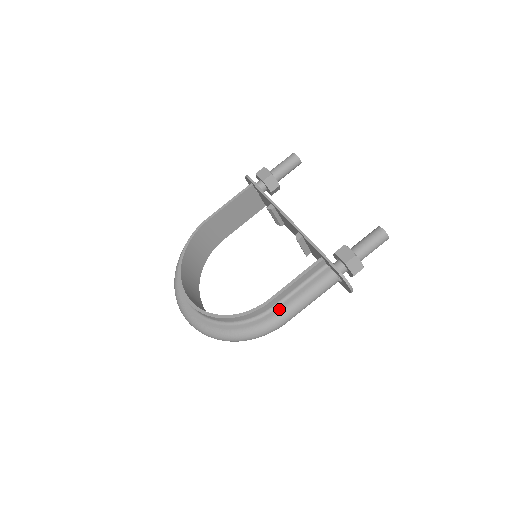
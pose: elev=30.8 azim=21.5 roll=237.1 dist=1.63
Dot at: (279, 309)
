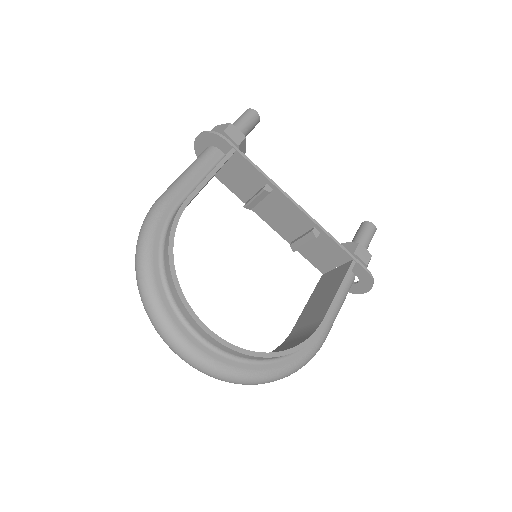
Dot at: (324, 327)
